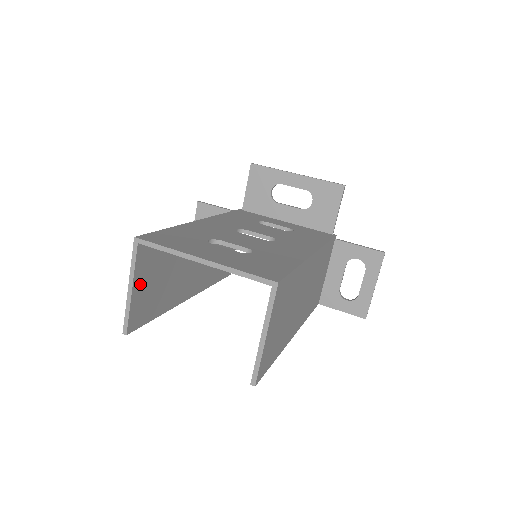
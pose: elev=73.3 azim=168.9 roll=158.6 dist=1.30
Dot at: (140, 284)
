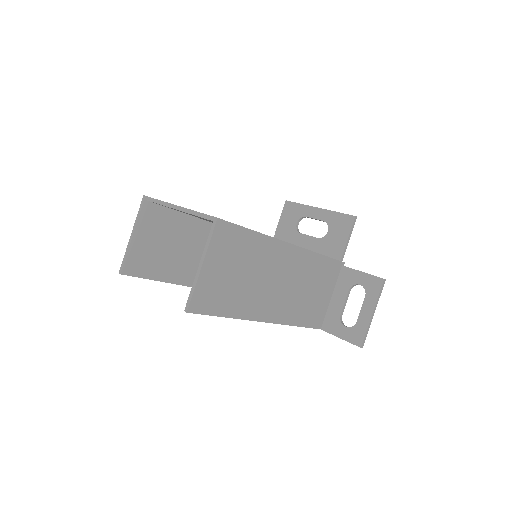
Dot at: (142, 237)
